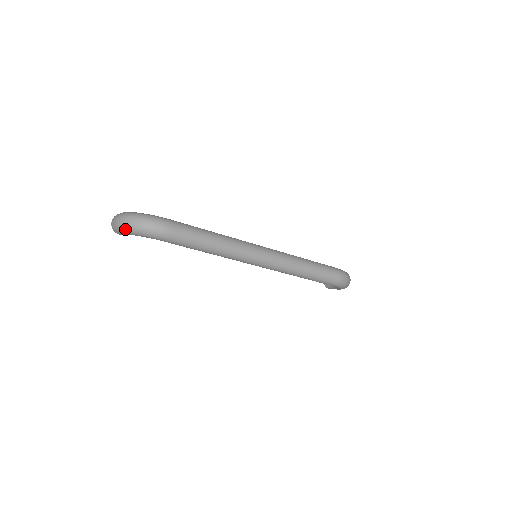
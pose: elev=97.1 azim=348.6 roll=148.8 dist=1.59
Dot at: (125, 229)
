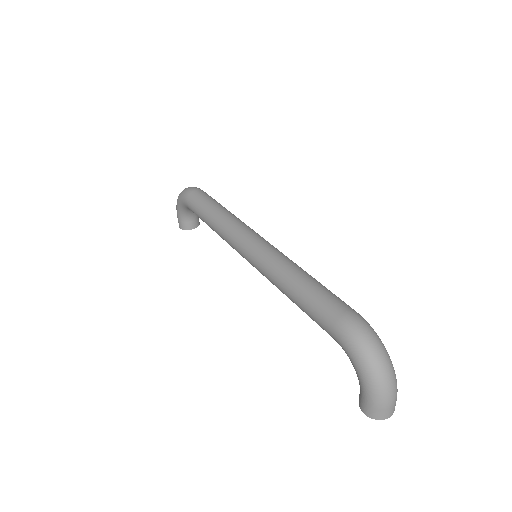
Dot at: occluded
